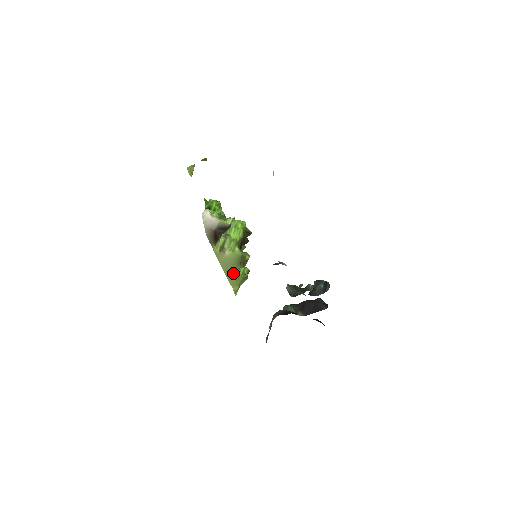
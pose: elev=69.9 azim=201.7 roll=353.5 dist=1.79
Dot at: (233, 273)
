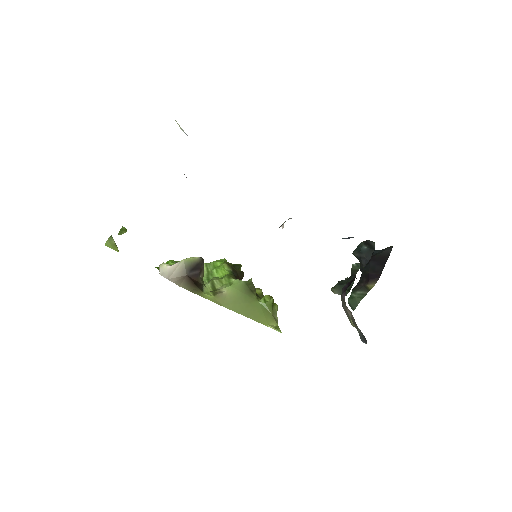
Dot at: (253, 309)
